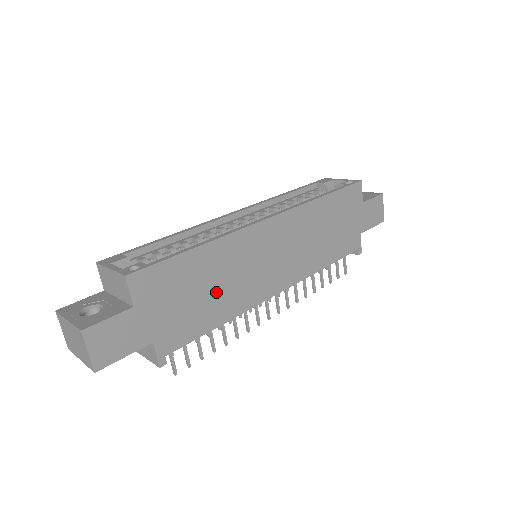
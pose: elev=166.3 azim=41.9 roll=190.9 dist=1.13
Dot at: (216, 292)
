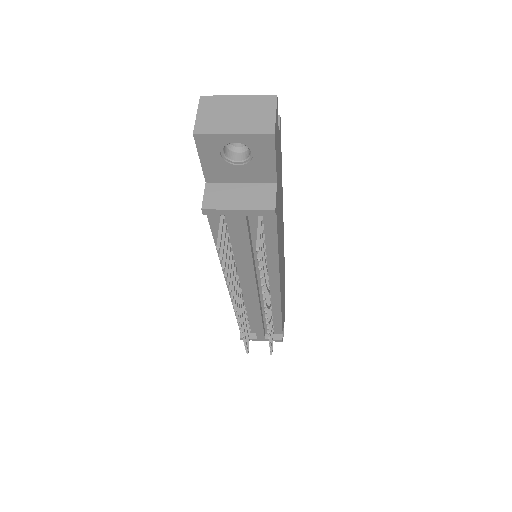
Dot at: occluded
